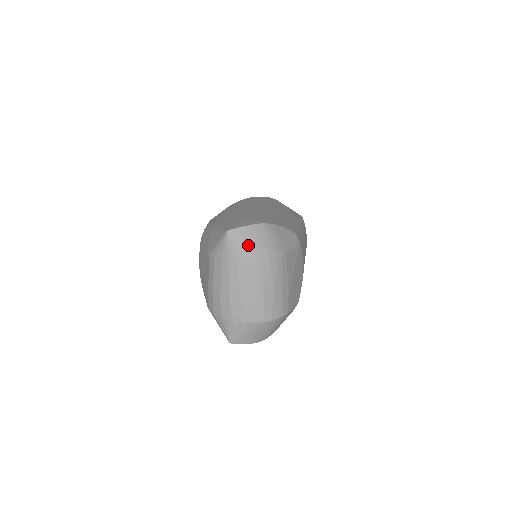
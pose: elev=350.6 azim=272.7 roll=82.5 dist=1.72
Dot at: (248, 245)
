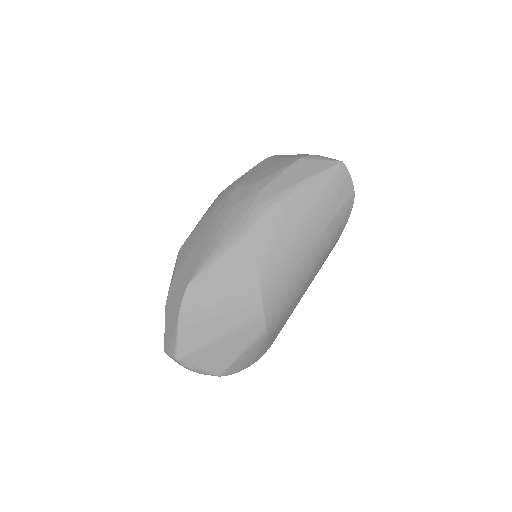
Dot at: occluded
